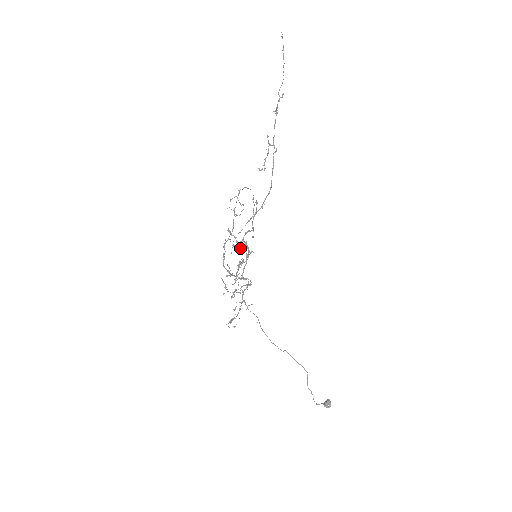
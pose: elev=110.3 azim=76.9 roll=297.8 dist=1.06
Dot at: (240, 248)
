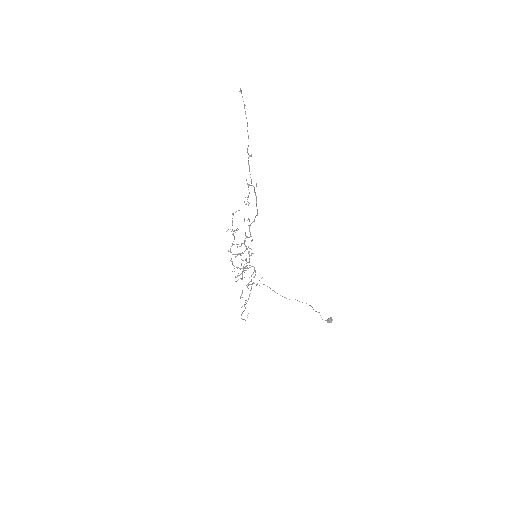
Dot at: (242, 253)
